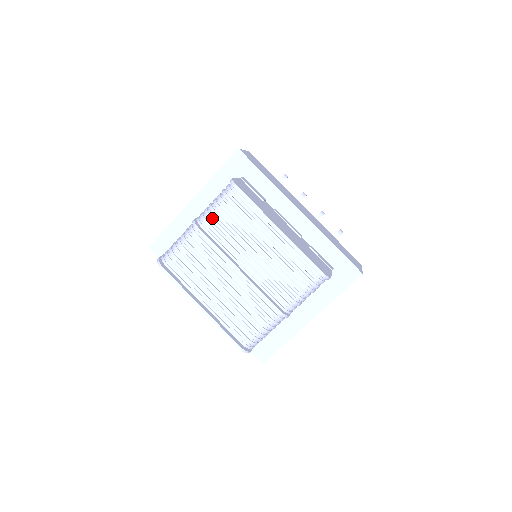
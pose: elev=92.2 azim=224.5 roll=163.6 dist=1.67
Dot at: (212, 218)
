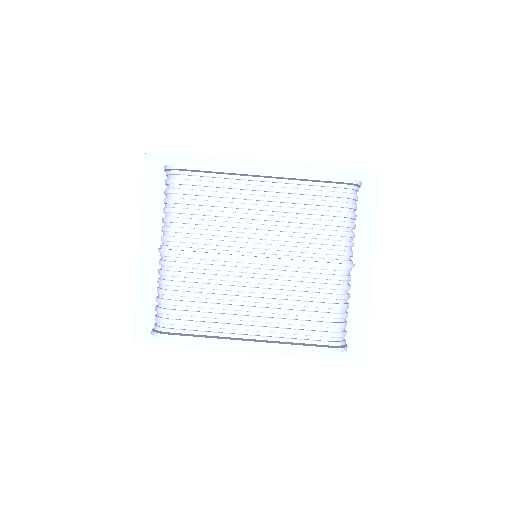
Dot at: (177, 228)
